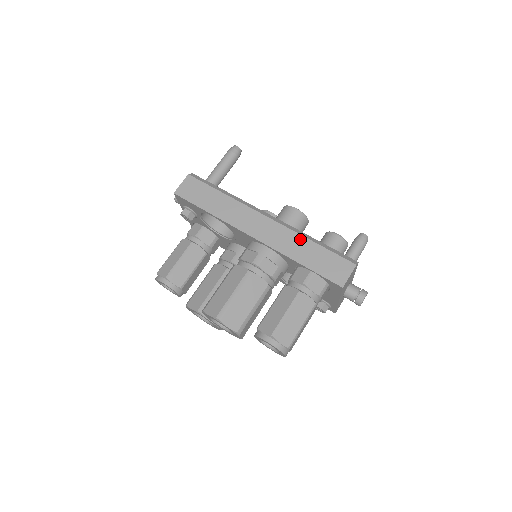
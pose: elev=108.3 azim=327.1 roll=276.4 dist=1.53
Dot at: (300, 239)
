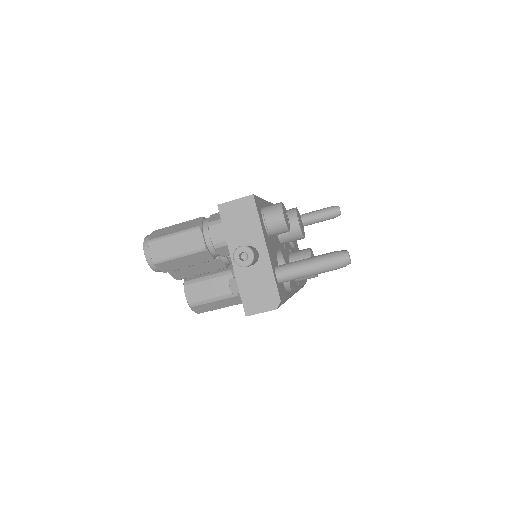
Dot at: occluded
